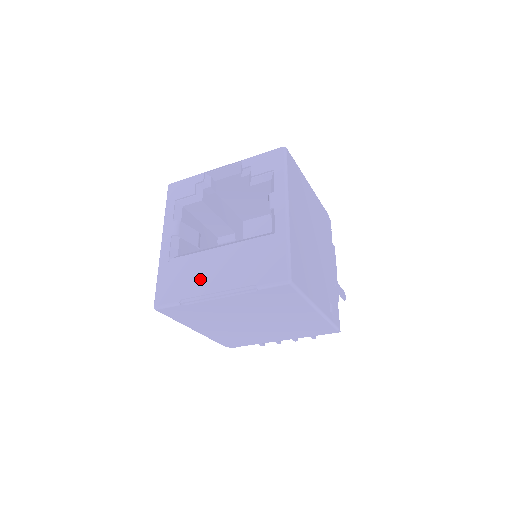
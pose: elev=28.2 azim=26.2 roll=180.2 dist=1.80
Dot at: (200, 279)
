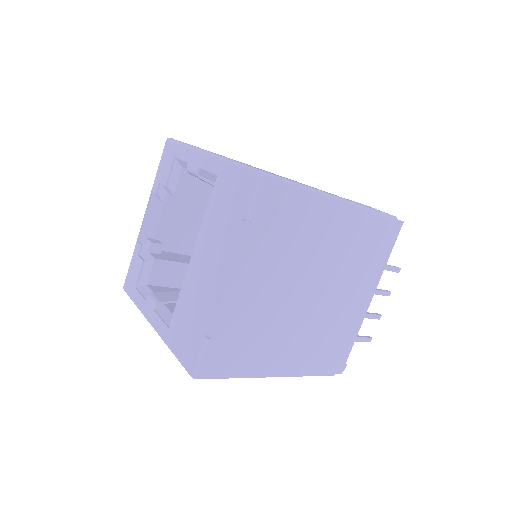
Dot at: (201, 294)
